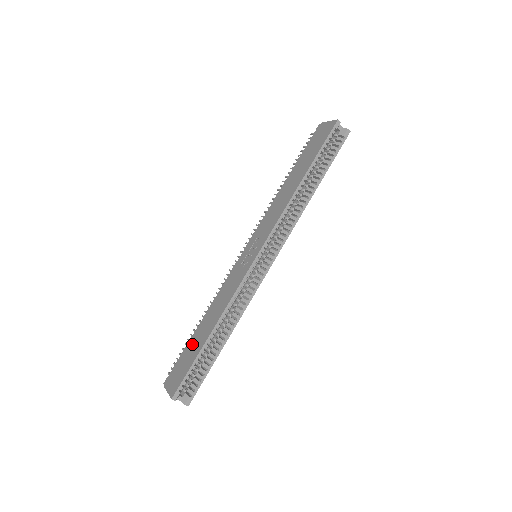
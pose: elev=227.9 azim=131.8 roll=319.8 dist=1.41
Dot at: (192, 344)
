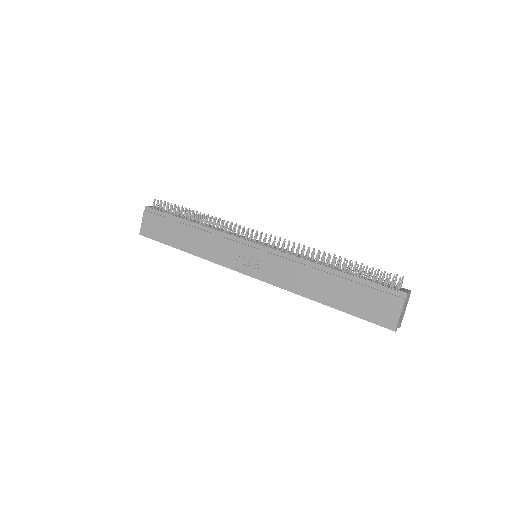
Dot at: (173, 228)
